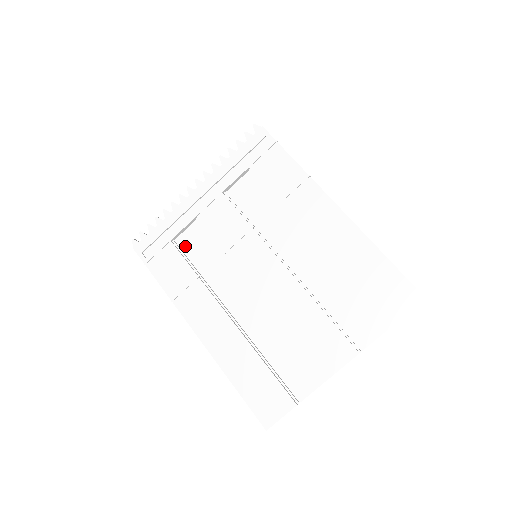
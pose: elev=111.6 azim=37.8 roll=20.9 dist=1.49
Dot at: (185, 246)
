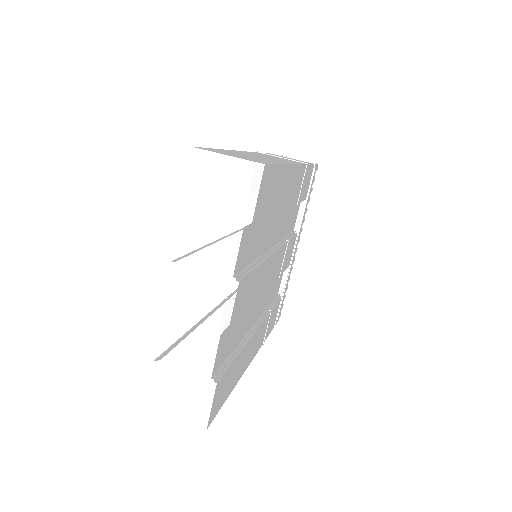
Dot at: occluded
